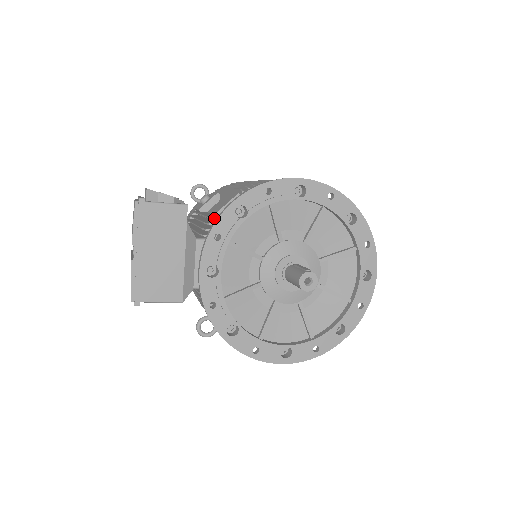
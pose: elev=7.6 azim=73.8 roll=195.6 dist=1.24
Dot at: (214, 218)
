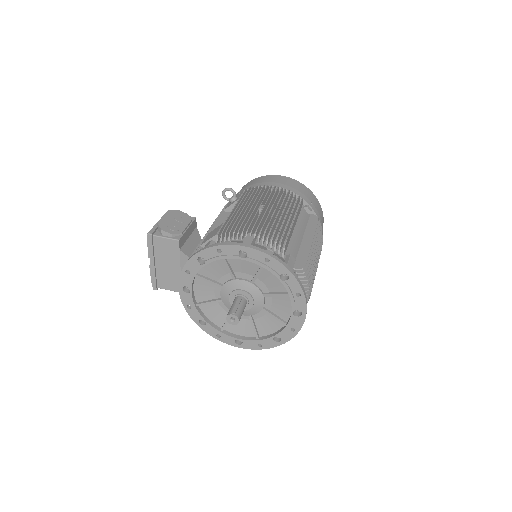
Dot at: (199, 249)
